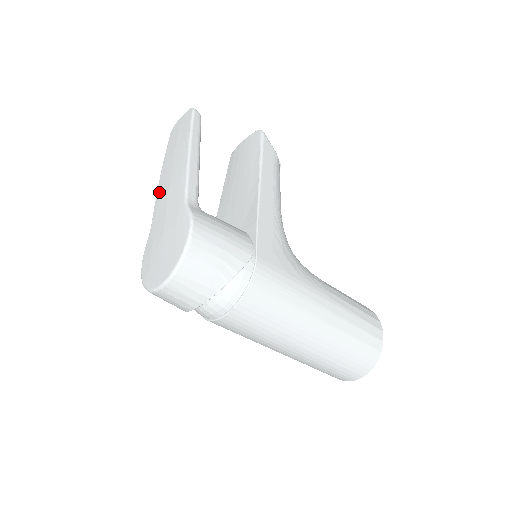
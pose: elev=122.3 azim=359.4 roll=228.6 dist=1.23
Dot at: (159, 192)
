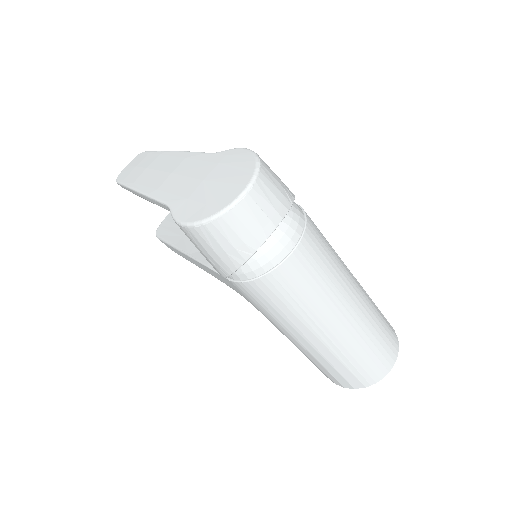
Dot at: (152, 189)
